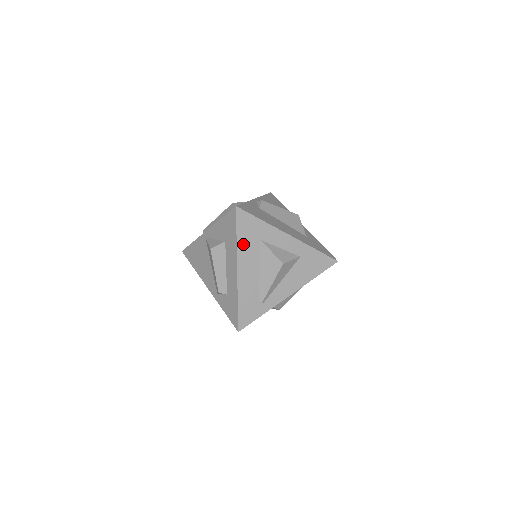
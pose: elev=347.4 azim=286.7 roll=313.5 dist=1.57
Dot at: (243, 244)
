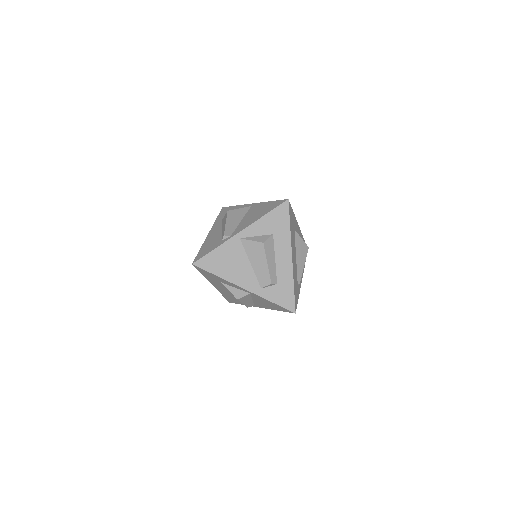
Dot at: (292, 233)
